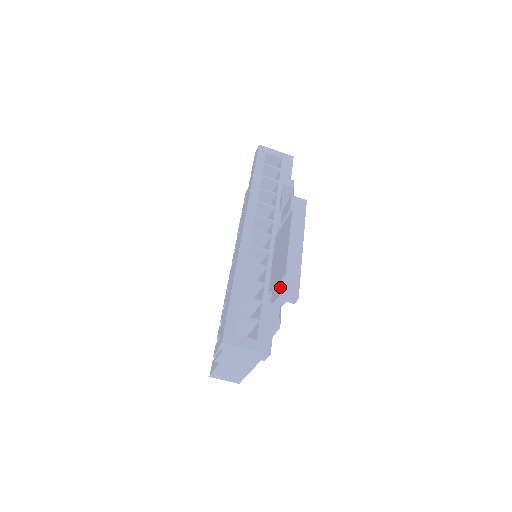
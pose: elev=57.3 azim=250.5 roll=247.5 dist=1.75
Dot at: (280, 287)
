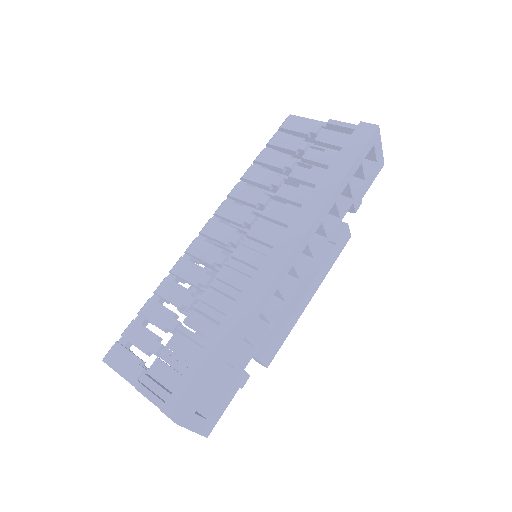
Dot at: (263, 348)
